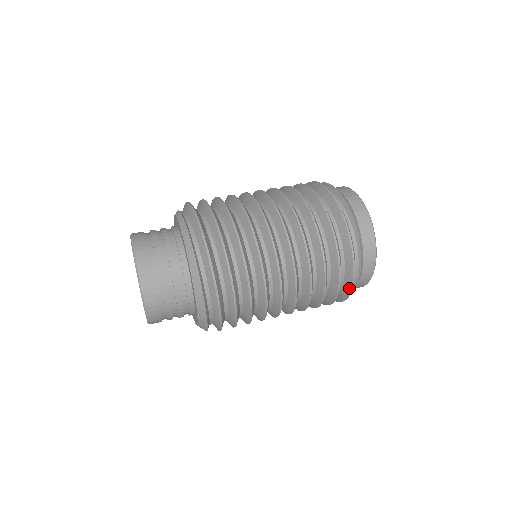
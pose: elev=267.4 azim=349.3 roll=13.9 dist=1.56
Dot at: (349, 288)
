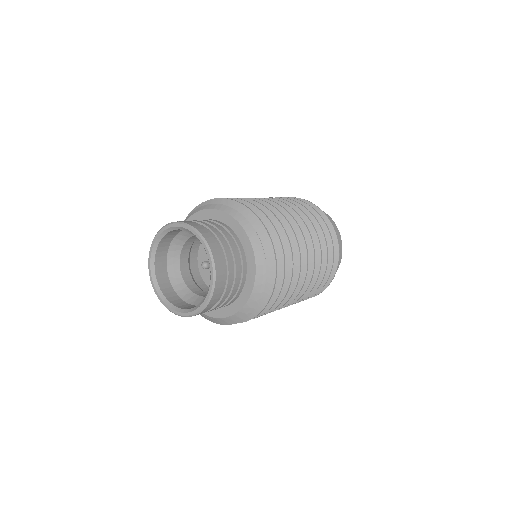
Dot at: (335, 268)
